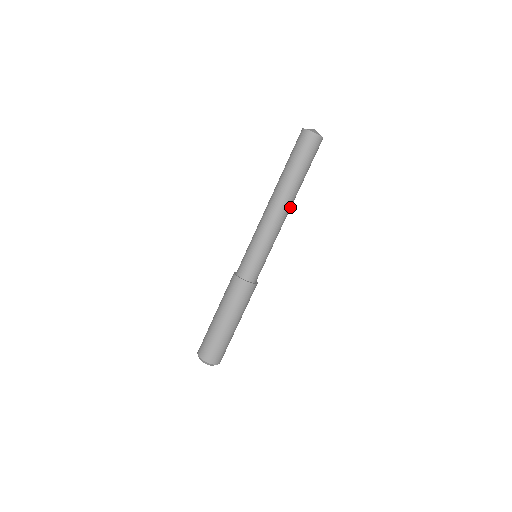
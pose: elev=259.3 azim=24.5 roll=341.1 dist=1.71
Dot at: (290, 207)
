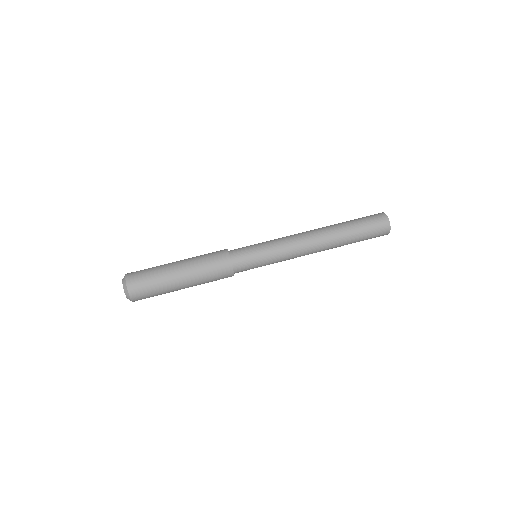
Dot at: (319, 250)
